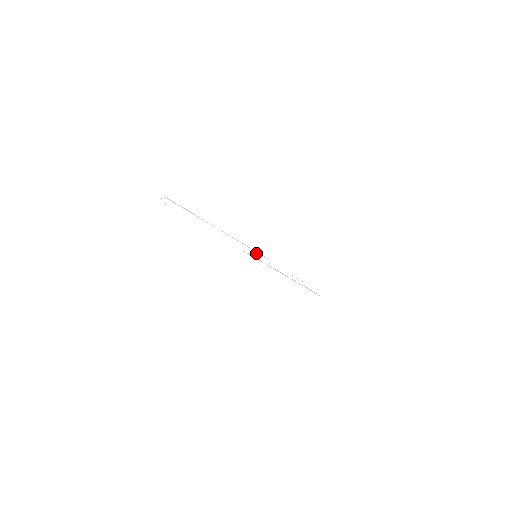
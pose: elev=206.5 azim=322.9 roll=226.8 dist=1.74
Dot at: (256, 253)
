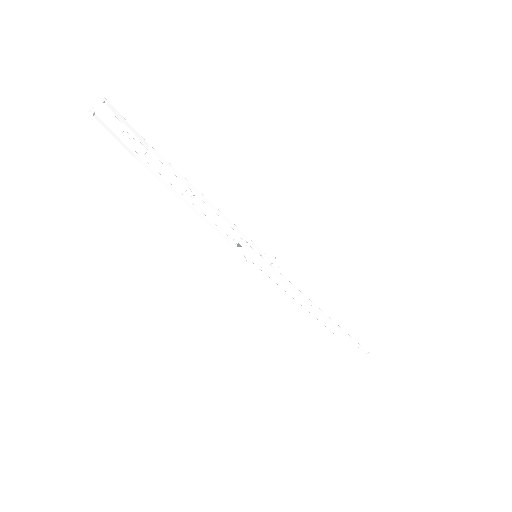
Dot at: (255, 245)
